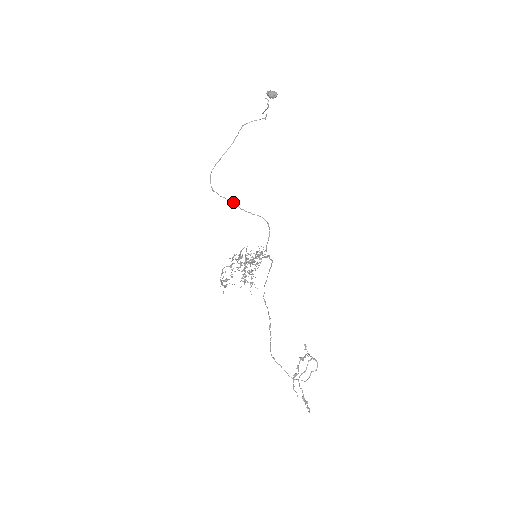
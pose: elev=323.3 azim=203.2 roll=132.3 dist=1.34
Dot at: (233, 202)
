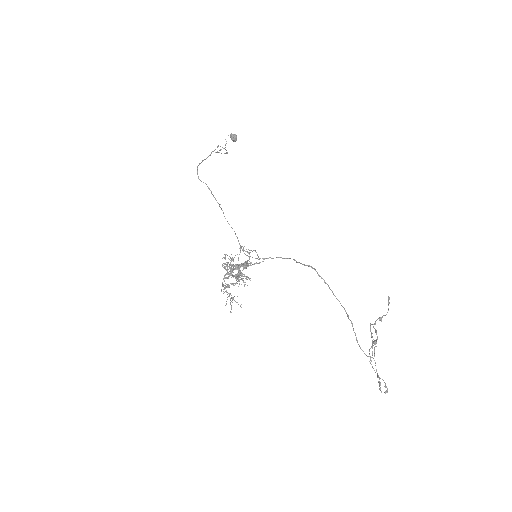
Dot at: (219, 204)
